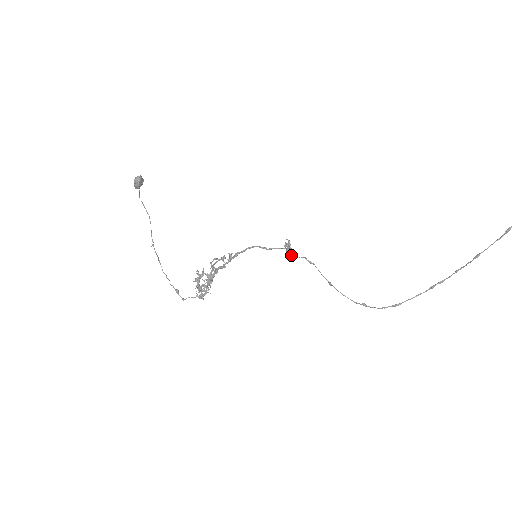
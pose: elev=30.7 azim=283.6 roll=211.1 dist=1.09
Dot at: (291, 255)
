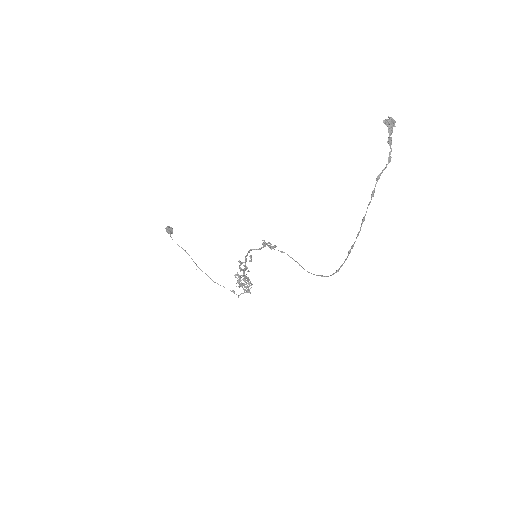
Dot at: occluded
